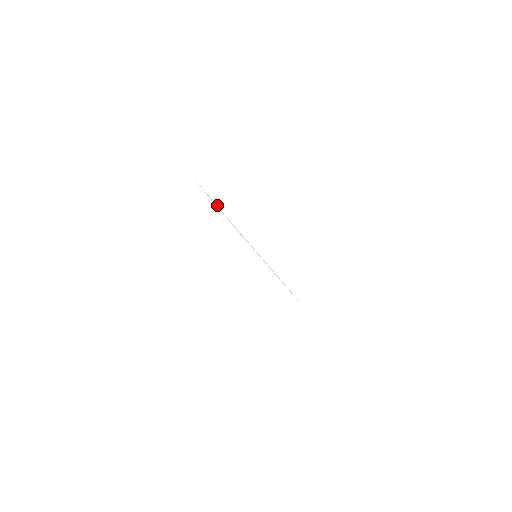
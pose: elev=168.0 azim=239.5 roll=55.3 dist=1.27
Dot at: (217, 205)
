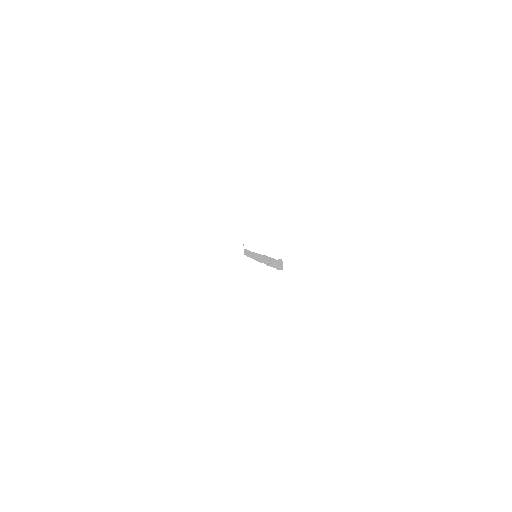
Dot at: (267, 256)
